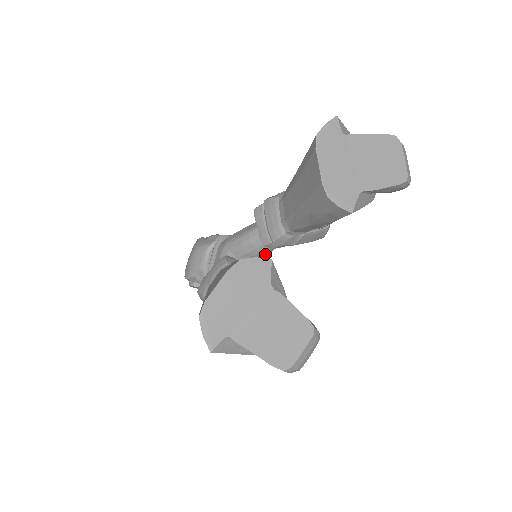
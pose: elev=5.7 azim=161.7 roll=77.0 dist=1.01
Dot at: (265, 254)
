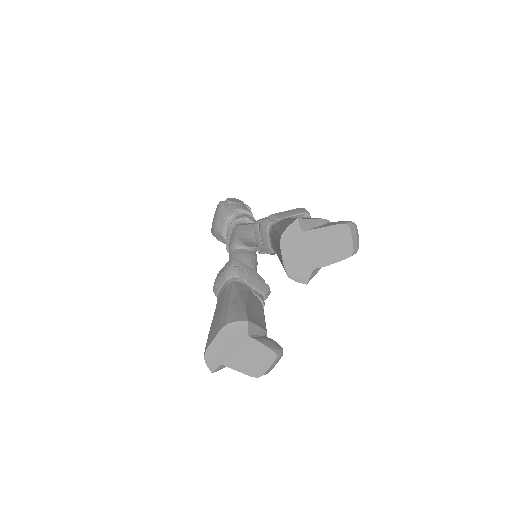
Dot at: occluded
